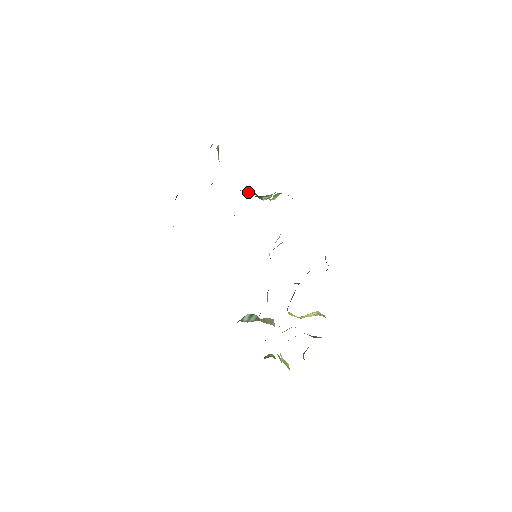
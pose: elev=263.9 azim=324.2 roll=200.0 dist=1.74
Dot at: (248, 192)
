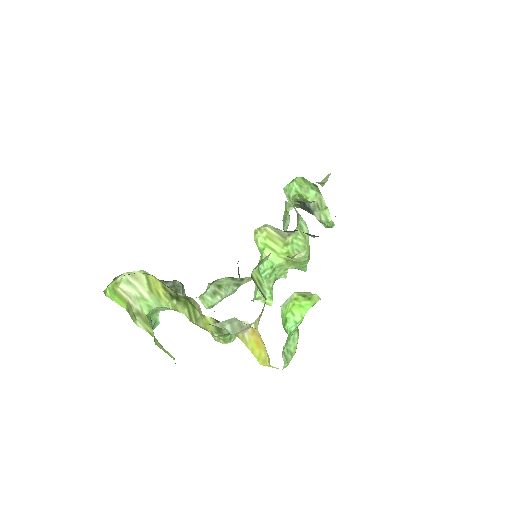
Dot at: (309, 211)
